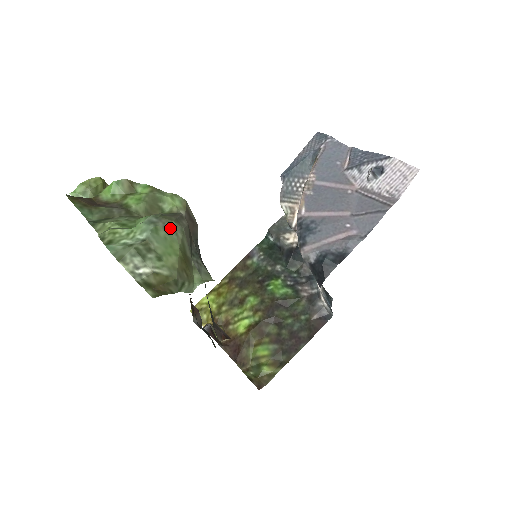
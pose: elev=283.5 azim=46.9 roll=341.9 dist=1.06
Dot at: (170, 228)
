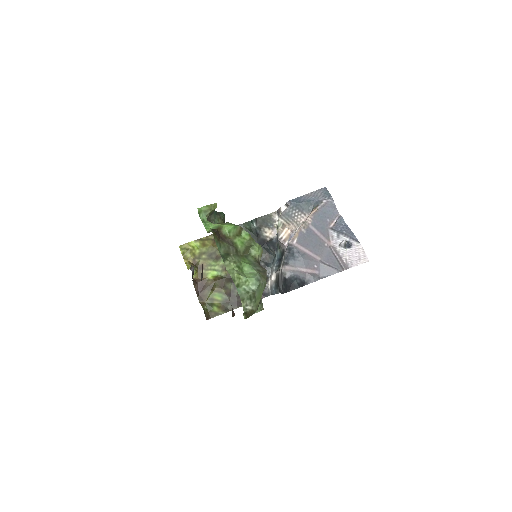
Dot at: (264, 284)
